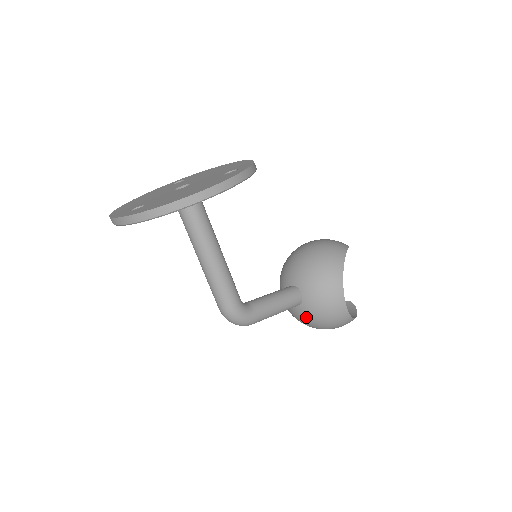
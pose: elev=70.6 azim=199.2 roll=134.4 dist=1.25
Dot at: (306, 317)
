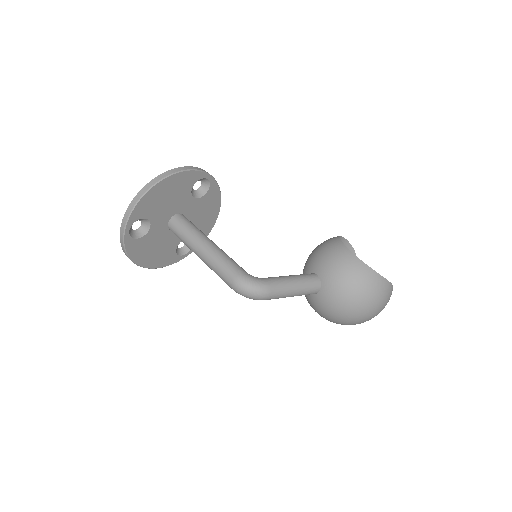
Dot at: (334, 293)
